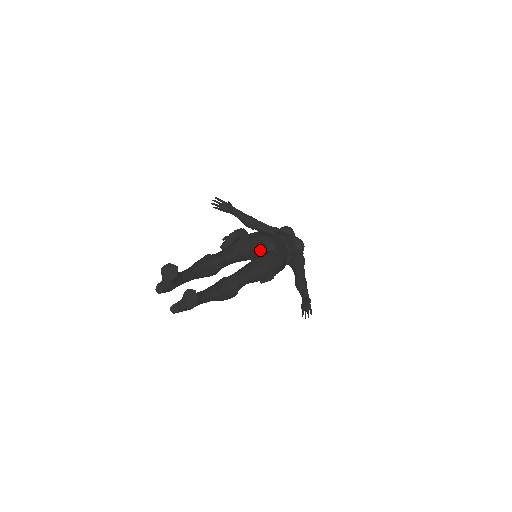
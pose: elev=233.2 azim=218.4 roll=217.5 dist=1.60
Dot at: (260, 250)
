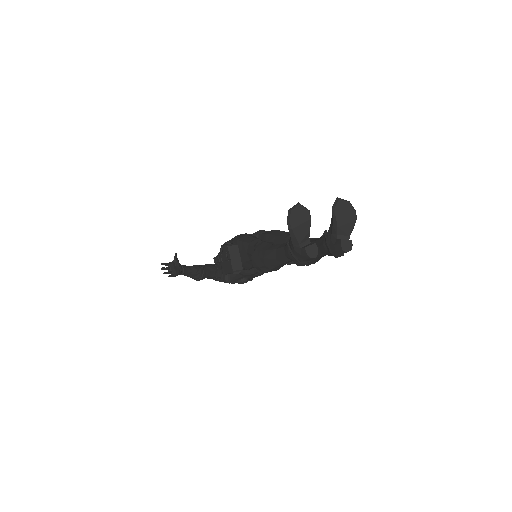
Dot at: occluded
